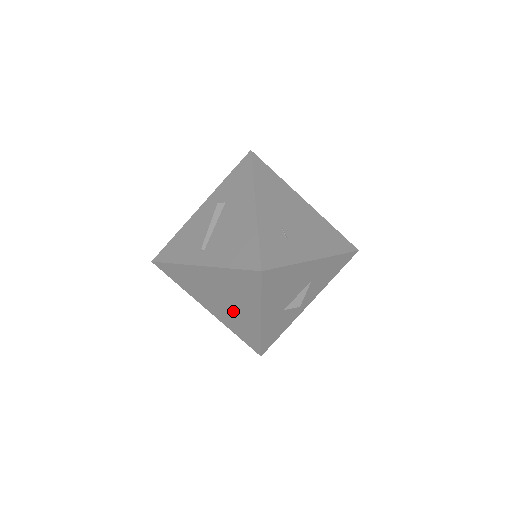
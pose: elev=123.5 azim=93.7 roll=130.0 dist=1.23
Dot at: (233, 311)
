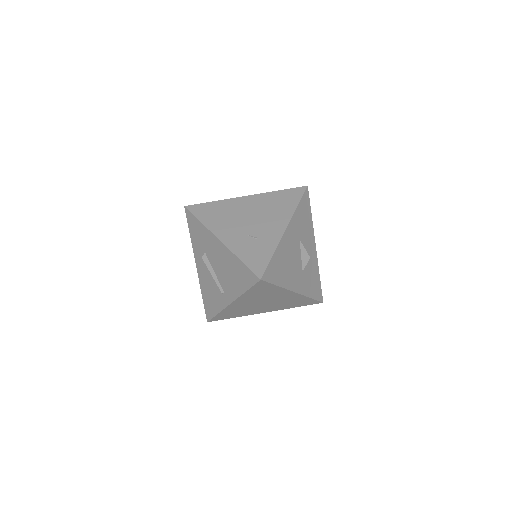
Dot at: (277, 302)
